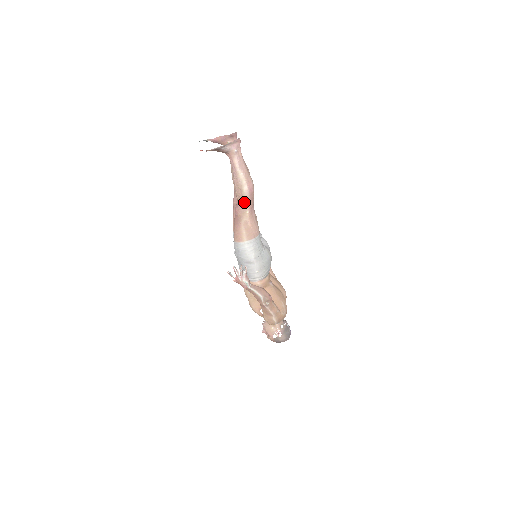
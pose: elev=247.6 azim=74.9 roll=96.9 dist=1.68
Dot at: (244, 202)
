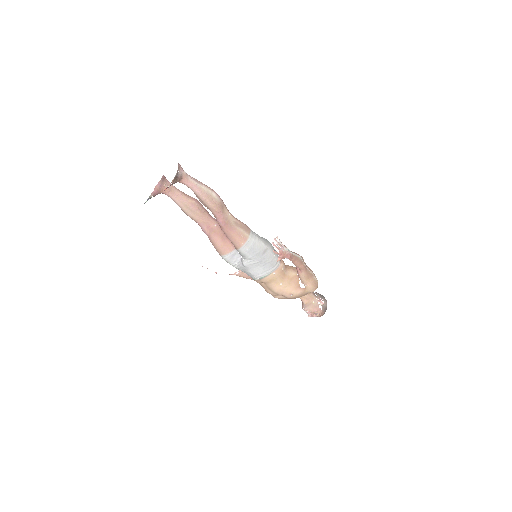
Dot at: (222, 208)
